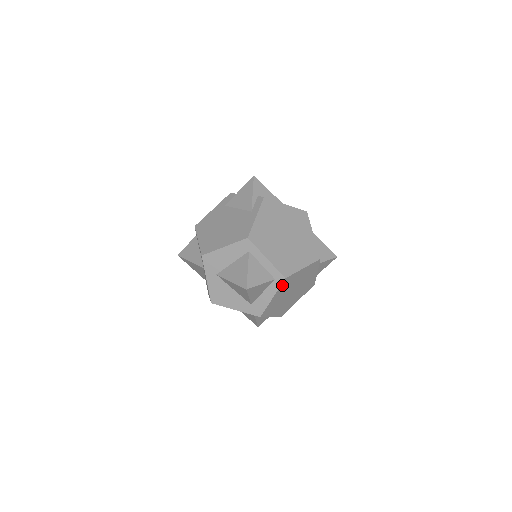
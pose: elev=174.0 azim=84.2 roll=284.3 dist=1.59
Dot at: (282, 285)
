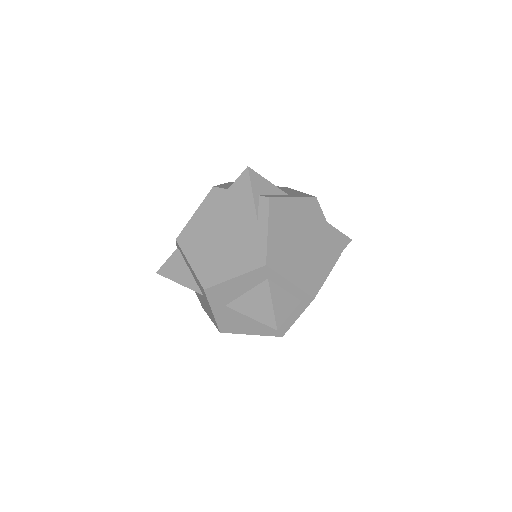
Dot at: (309, 304)
